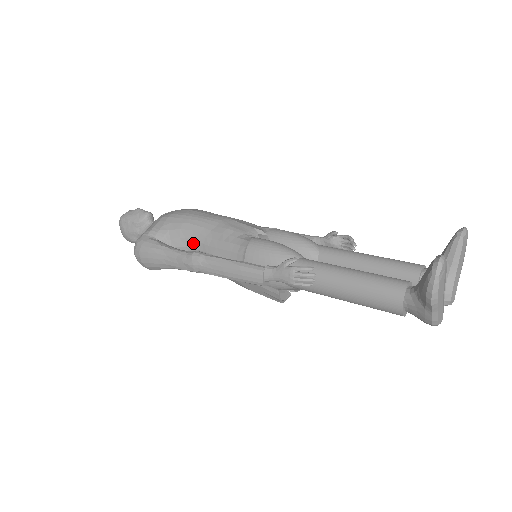
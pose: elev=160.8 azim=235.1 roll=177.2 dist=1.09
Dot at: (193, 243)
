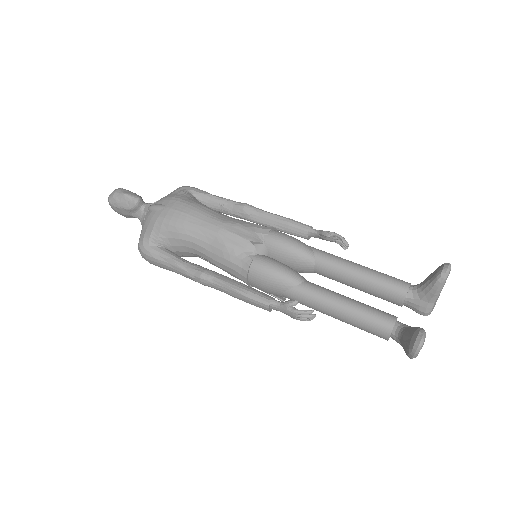
Dot at: (195, 251)
